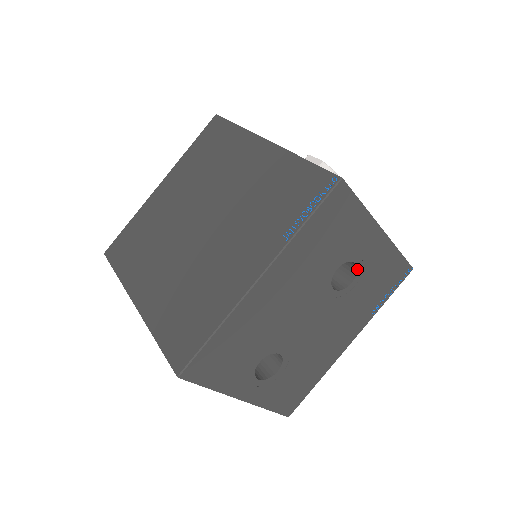
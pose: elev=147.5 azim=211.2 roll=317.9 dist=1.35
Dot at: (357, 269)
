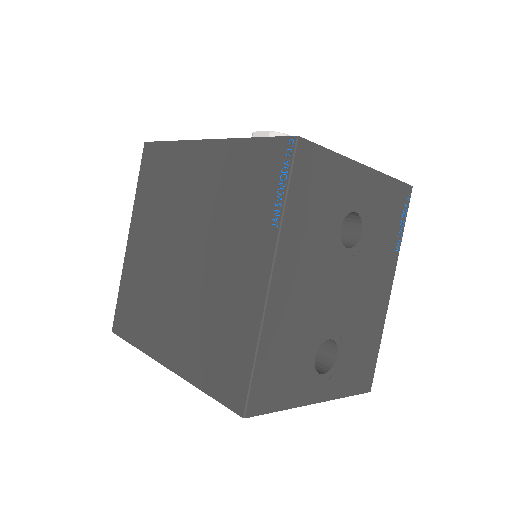
Dot at: (360, 217)
